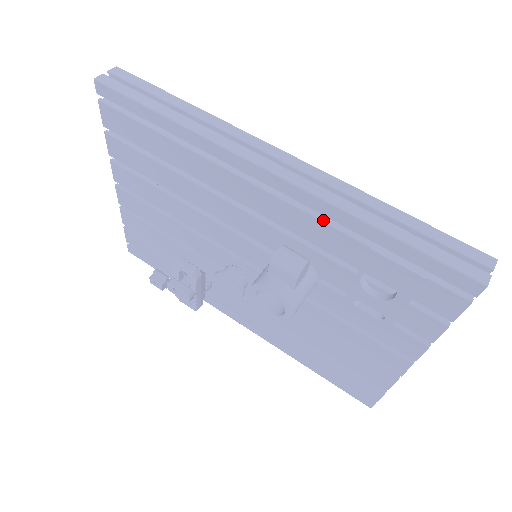
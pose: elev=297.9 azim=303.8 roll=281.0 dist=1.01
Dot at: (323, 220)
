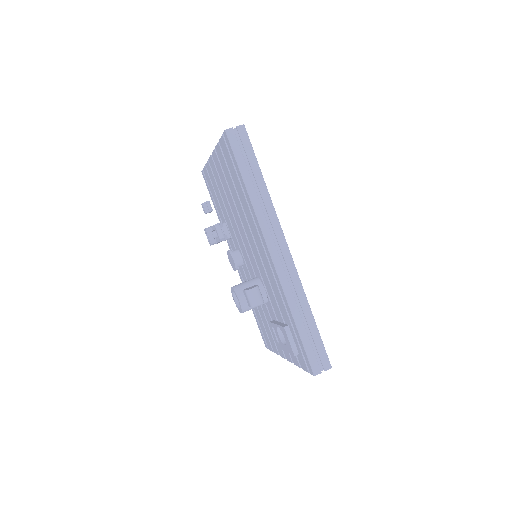
Dot at: (281, 293)
